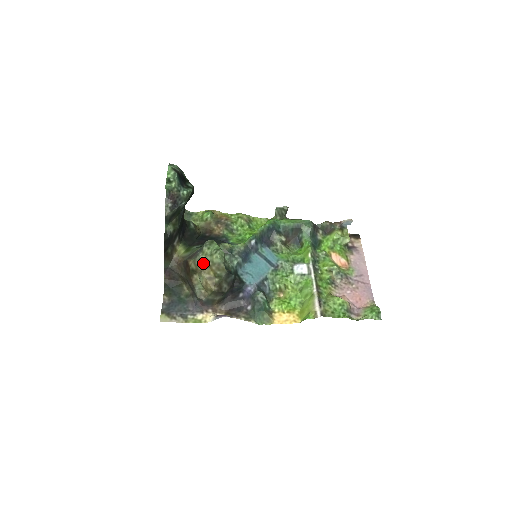
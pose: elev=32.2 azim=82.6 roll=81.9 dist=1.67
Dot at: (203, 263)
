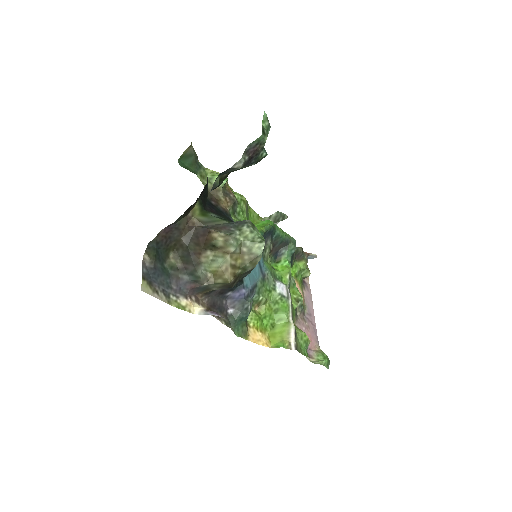
Dot at: (239, 246)
